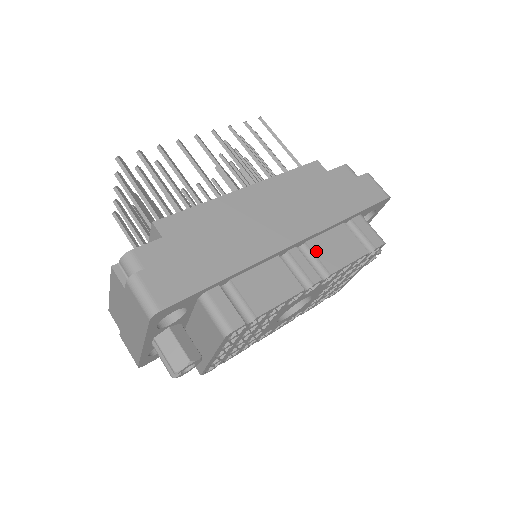
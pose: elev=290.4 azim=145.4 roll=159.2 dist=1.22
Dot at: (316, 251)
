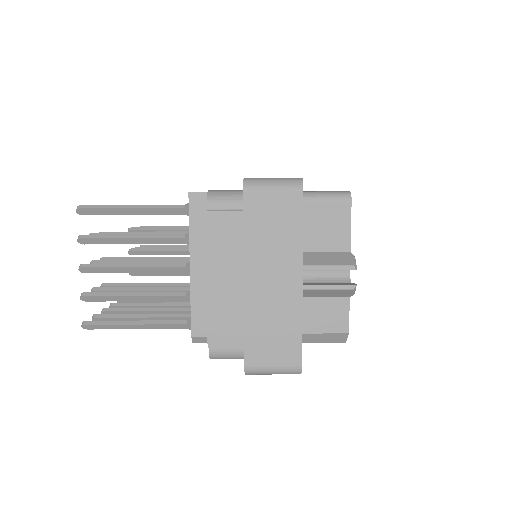
Dot at: occluded
